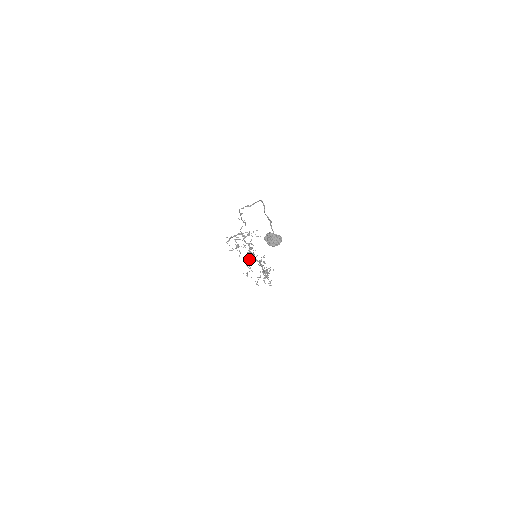
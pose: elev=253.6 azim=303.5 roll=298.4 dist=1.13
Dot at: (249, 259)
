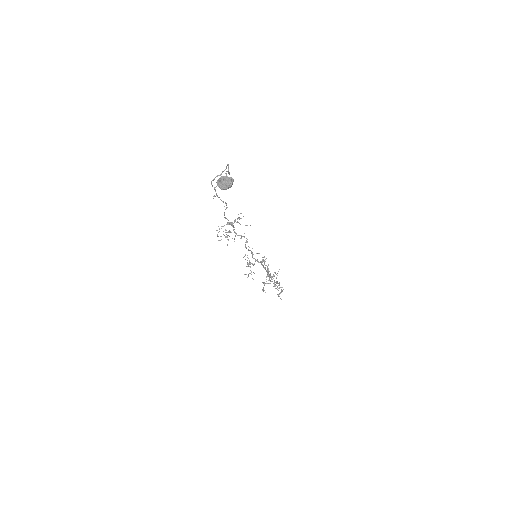
Dot at: (249, 260)
